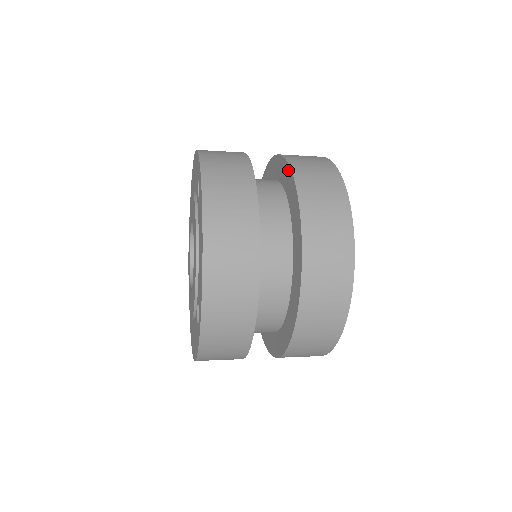
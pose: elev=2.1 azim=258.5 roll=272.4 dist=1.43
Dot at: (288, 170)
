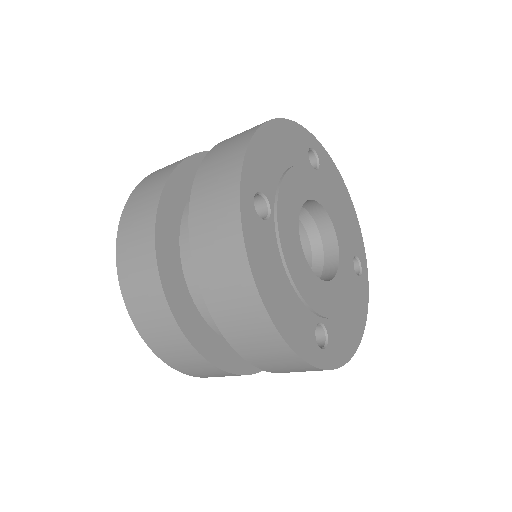
Dot at: occluded
